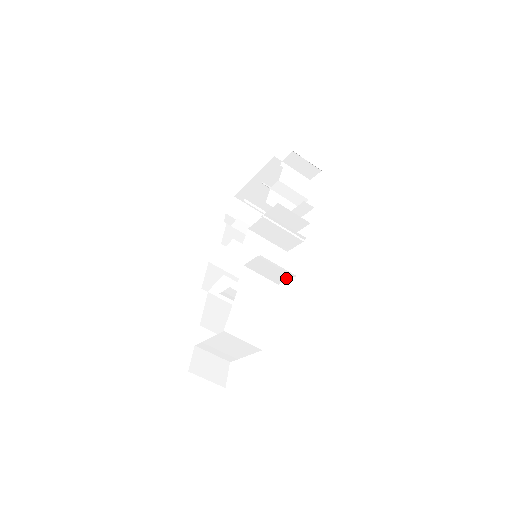
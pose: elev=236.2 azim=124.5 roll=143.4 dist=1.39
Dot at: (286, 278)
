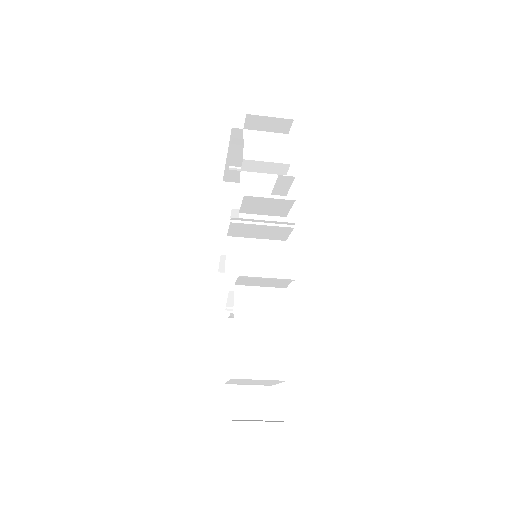
Dot at: (288, 282)
